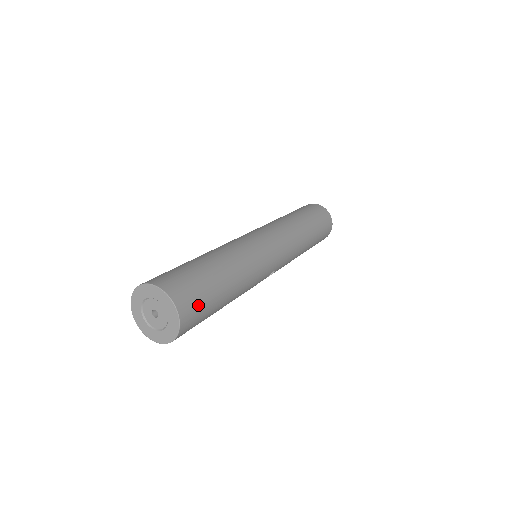
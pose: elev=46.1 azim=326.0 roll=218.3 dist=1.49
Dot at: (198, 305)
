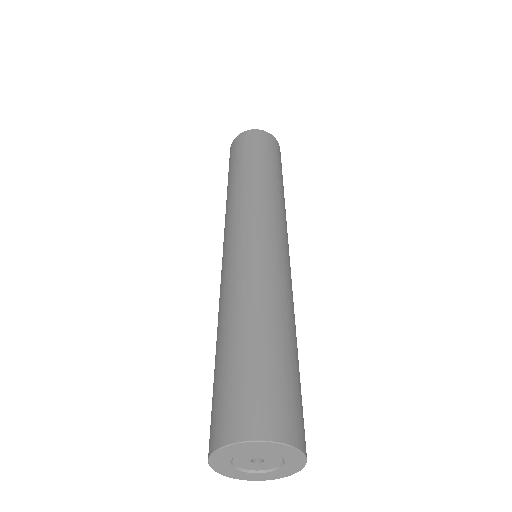
Dot at: (288, 402)
